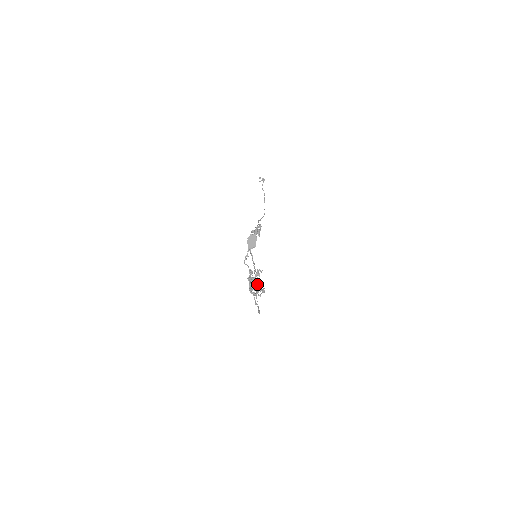
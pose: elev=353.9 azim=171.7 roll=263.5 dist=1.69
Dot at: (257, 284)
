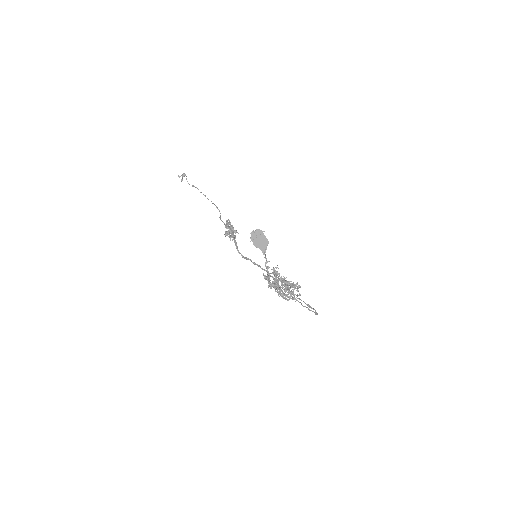
Dot at: occluded
